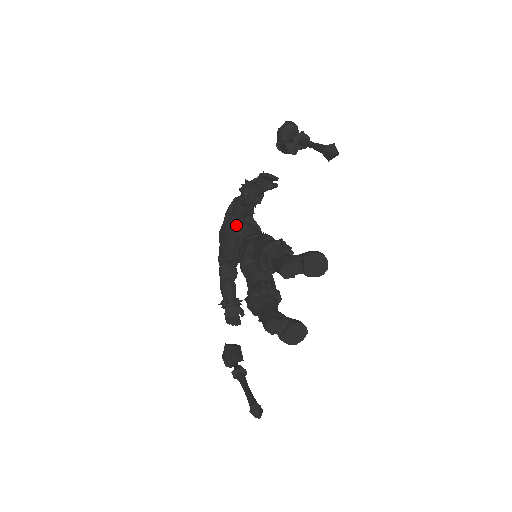
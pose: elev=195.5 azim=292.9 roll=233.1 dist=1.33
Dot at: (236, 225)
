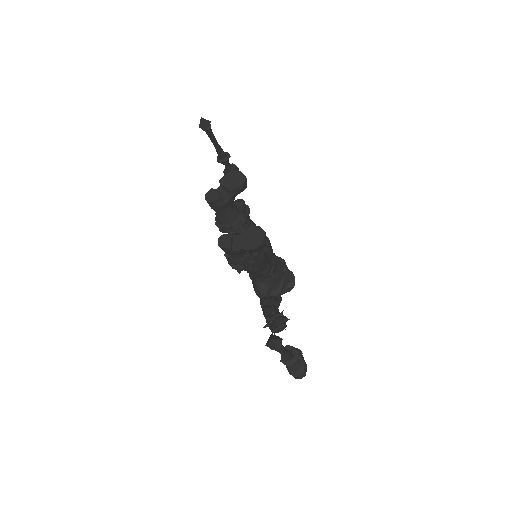
Dot at: occluded
